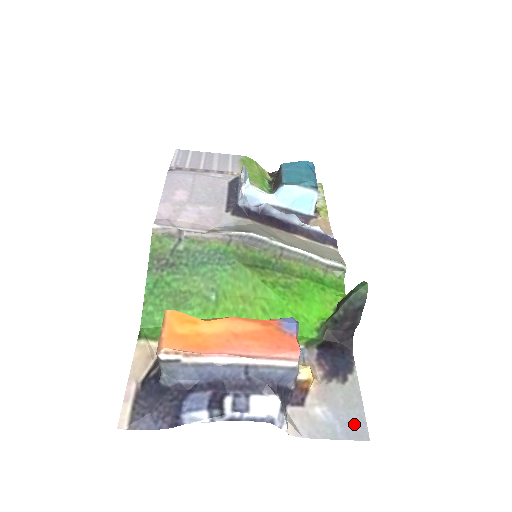
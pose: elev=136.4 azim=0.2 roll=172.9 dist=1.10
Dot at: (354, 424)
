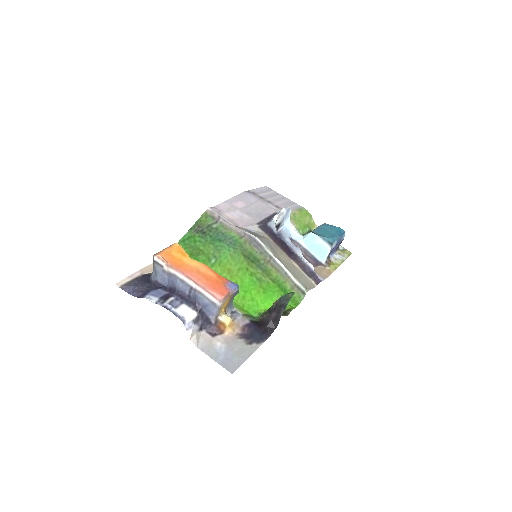
Dot at: (232, 362)
